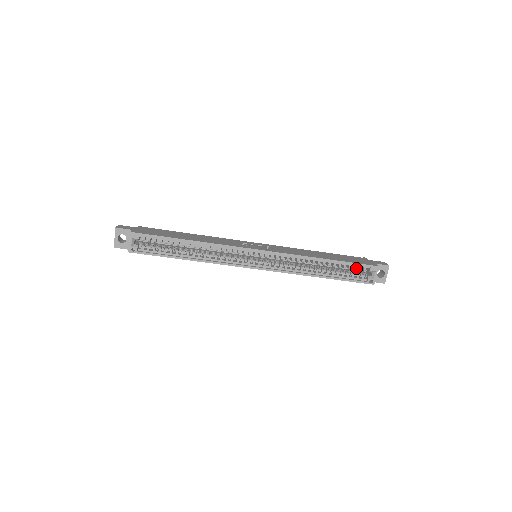
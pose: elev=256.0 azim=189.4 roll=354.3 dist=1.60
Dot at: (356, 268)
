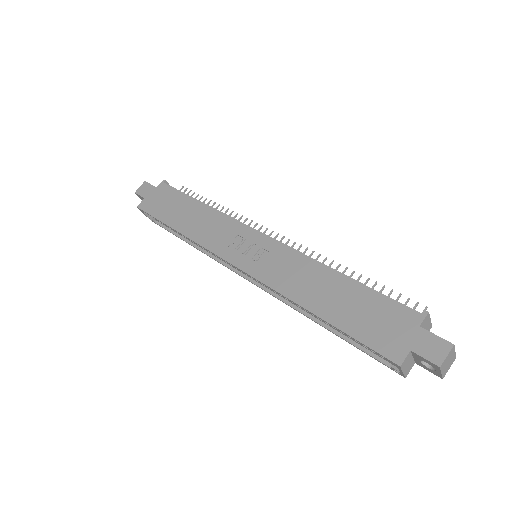
Dot at: occluded
